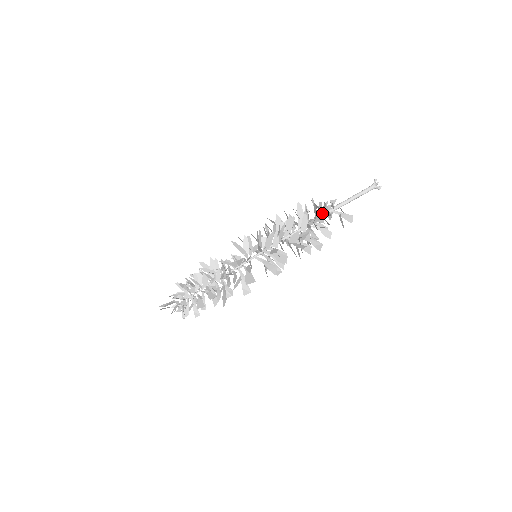
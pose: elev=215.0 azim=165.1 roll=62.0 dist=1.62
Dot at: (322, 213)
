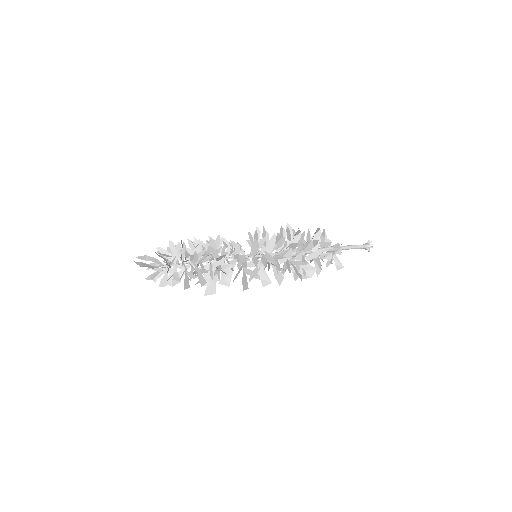
Dot at: (328, 251)
